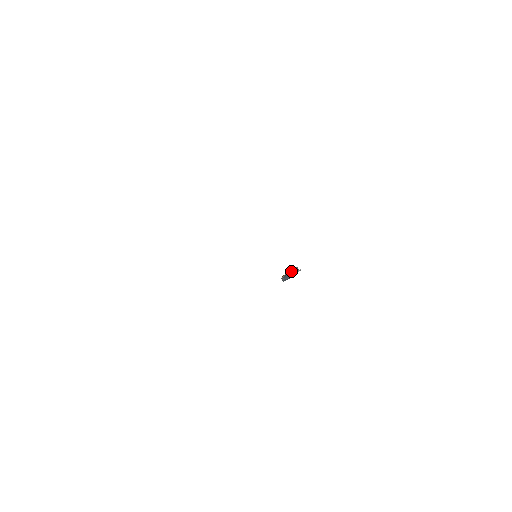
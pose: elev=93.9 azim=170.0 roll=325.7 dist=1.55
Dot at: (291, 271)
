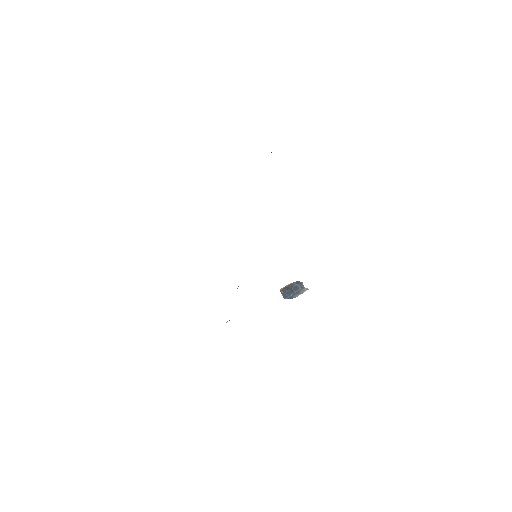
Dot at: (293, 285)
